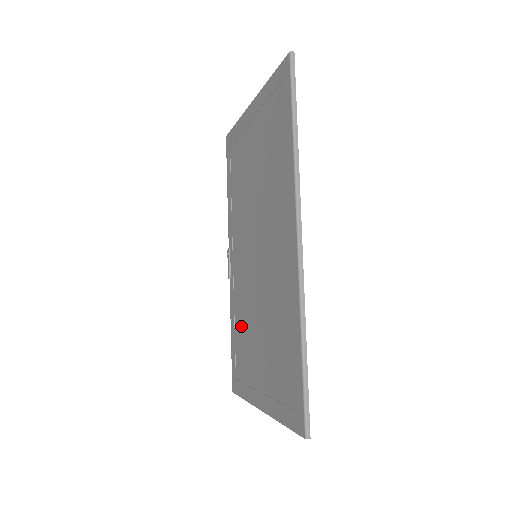
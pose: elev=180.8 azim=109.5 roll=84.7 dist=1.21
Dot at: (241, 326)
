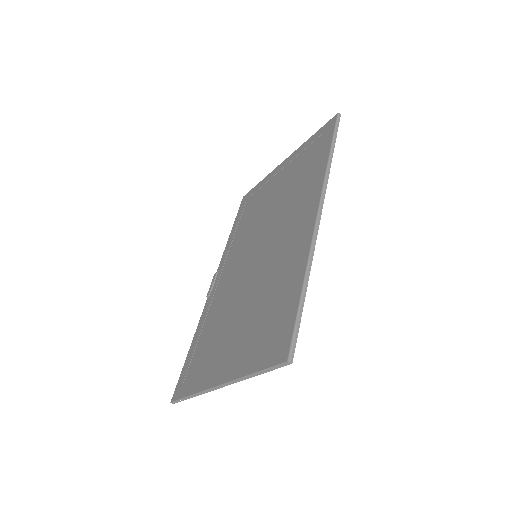
Dot at: (212, 326)
